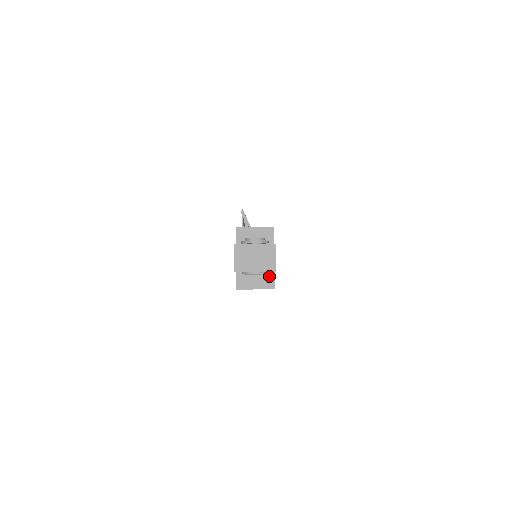
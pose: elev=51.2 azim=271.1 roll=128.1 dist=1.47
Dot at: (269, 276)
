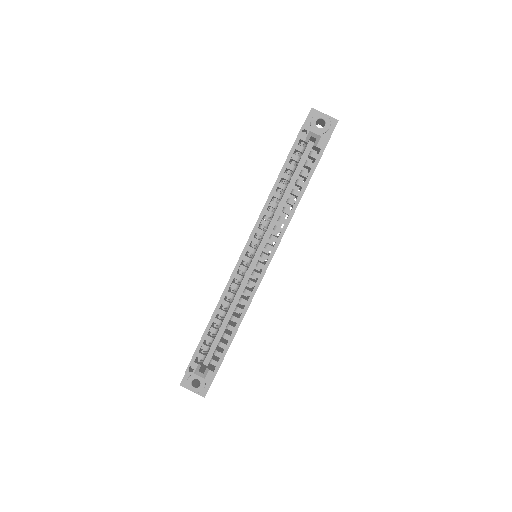
Dot at: occluded
